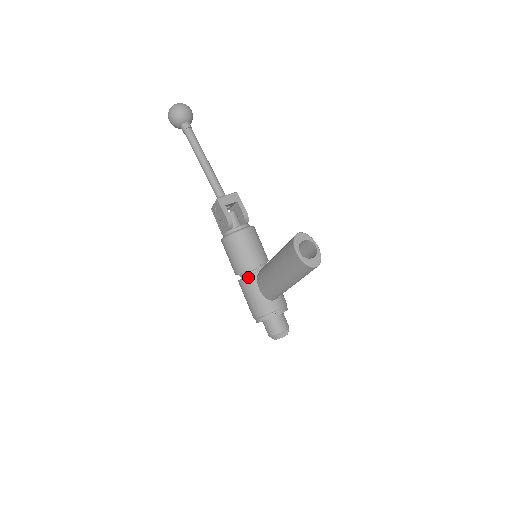
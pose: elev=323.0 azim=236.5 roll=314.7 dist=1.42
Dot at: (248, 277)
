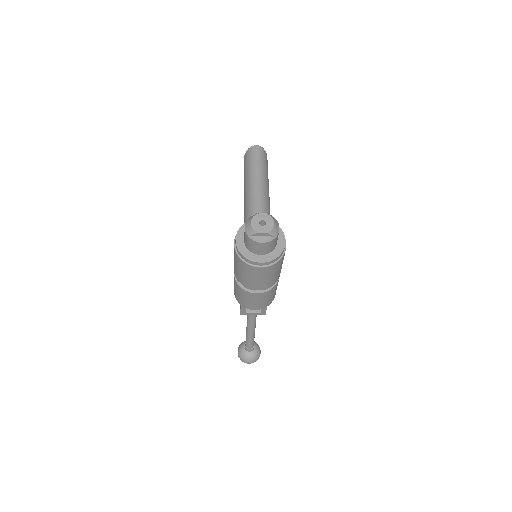
Dot at: occluded
